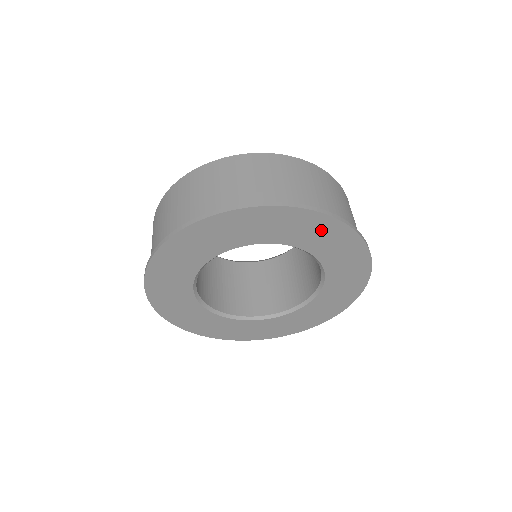
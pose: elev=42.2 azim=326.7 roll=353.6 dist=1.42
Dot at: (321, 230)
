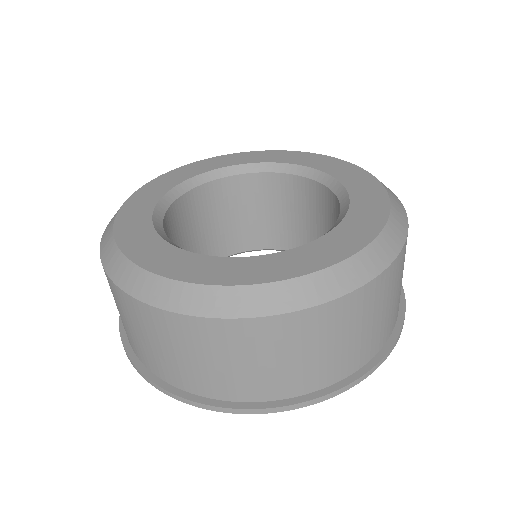
Dot at: occluded
